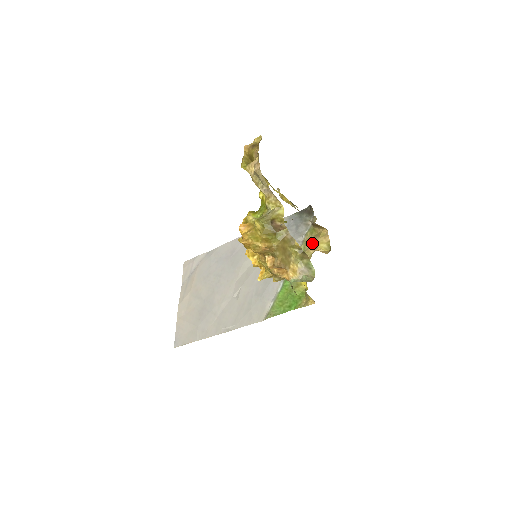
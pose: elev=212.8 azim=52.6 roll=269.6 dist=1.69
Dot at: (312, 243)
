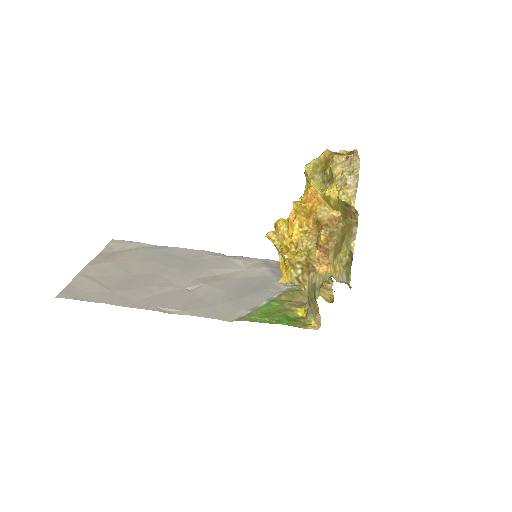
Dot at: occluded
